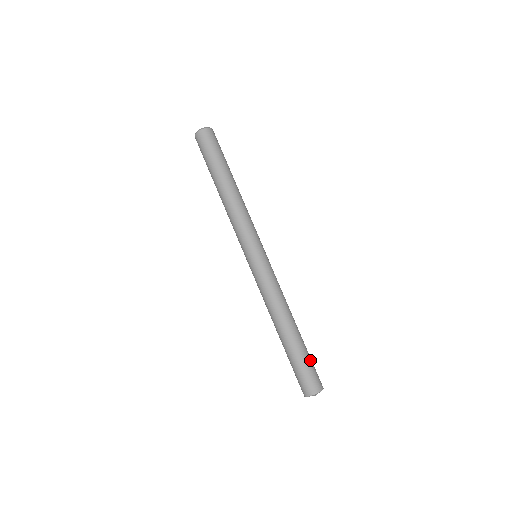
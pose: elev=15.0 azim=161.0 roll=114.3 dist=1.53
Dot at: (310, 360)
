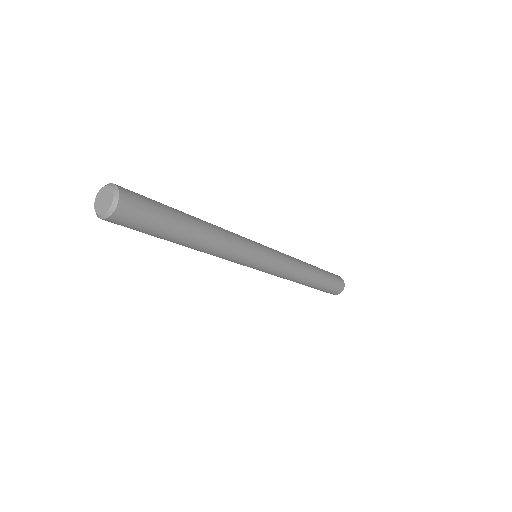
Dot at: (331, 277)
